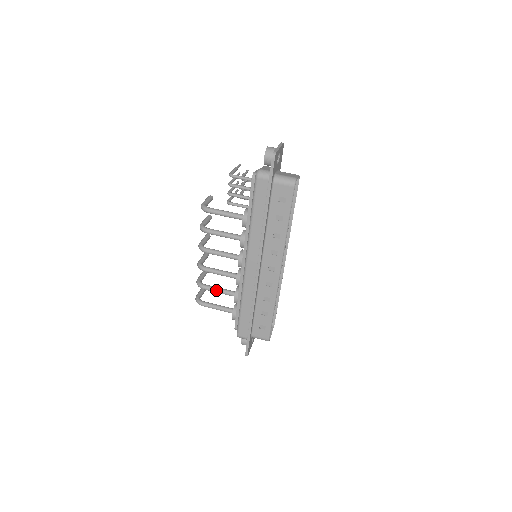
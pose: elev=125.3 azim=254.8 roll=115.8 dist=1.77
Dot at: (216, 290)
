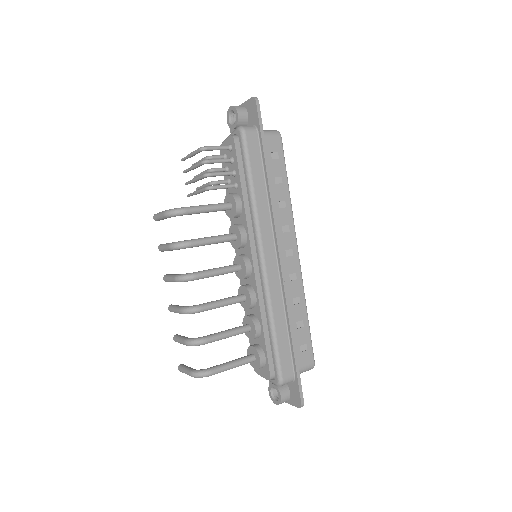
Dot at: (224, 334)
